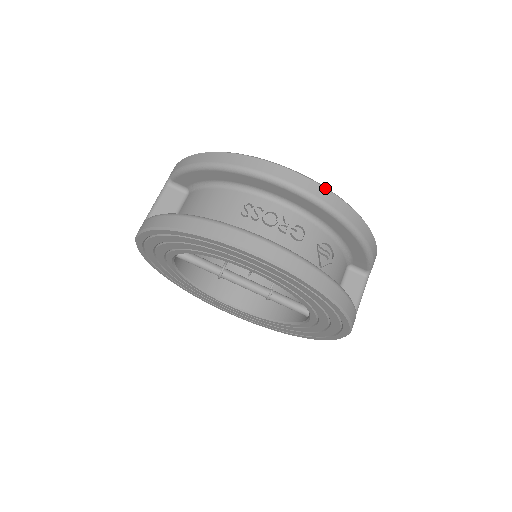
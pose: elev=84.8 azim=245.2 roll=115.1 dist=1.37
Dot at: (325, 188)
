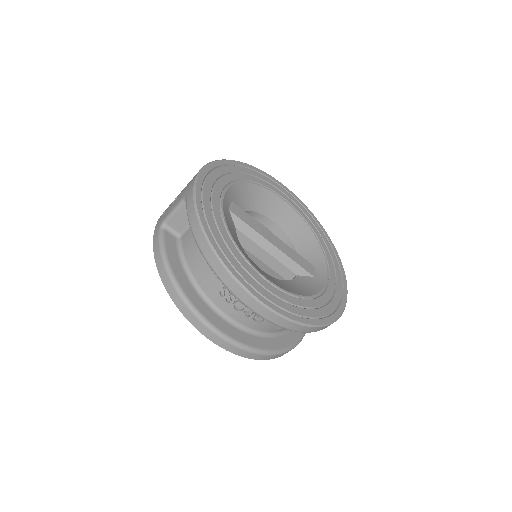
Dot at: (283, 319)
